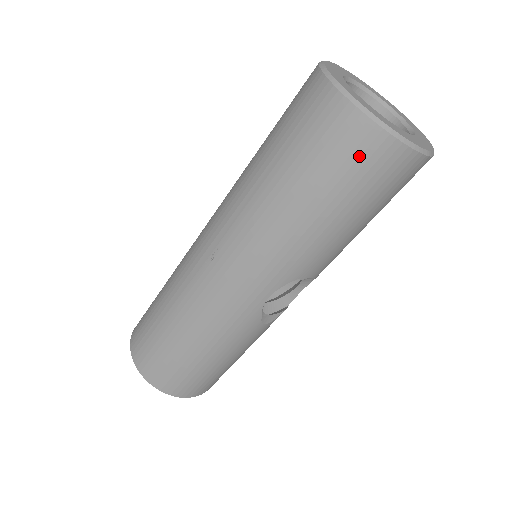
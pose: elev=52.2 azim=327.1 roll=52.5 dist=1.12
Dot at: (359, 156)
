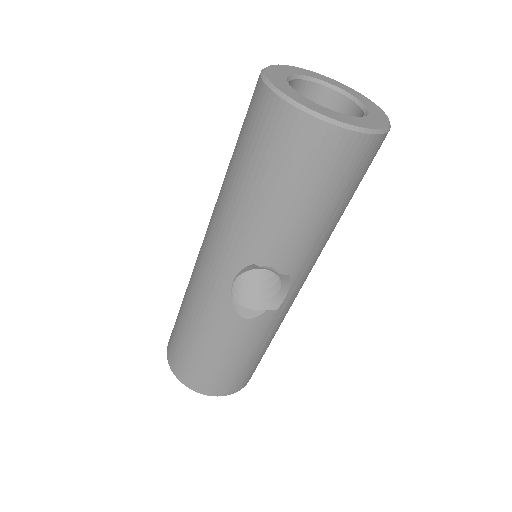
Dot at: (269, 127)
